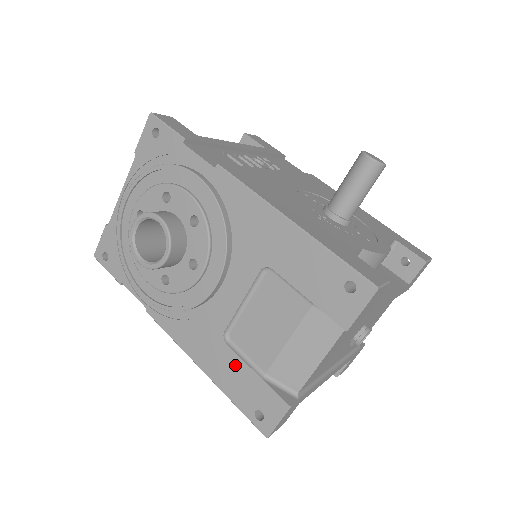
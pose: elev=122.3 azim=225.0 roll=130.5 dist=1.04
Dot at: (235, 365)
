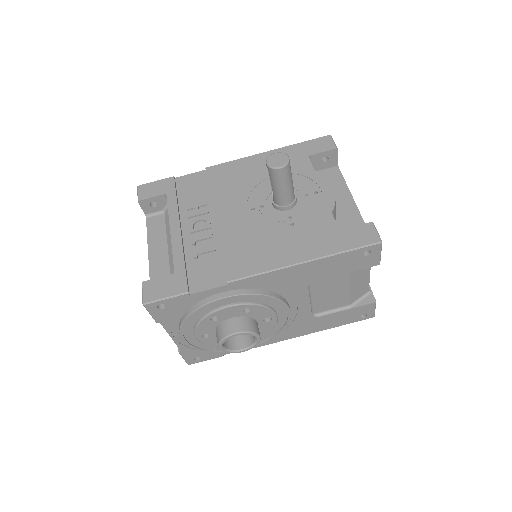
Dot at: (332, 317)
